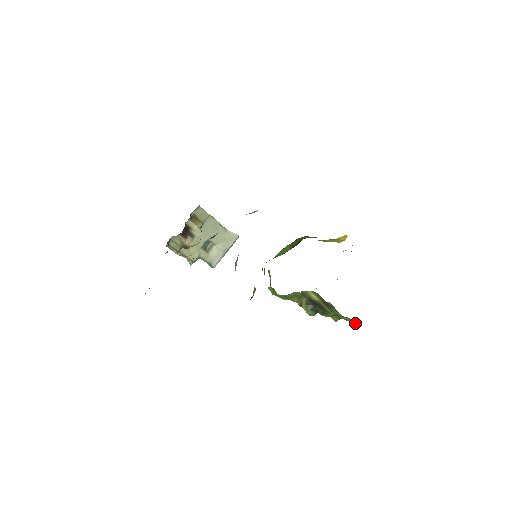
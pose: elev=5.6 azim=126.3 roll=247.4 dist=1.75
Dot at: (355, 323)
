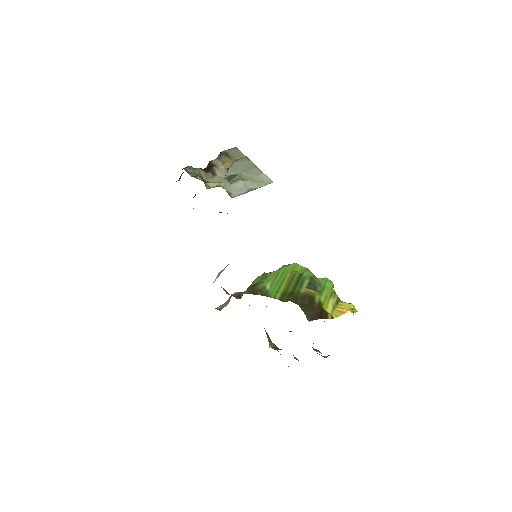
Dot at: occluded
